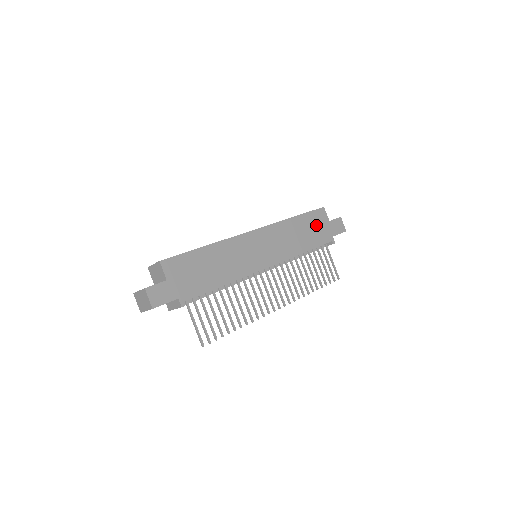
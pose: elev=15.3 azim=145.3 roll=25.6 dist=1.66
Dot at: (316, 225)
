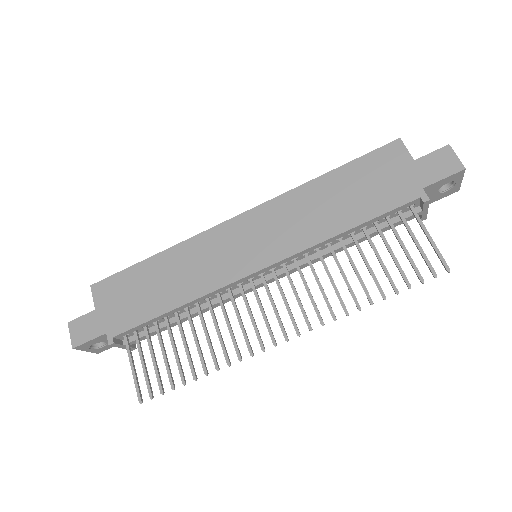
Dot at: (377, 177)
